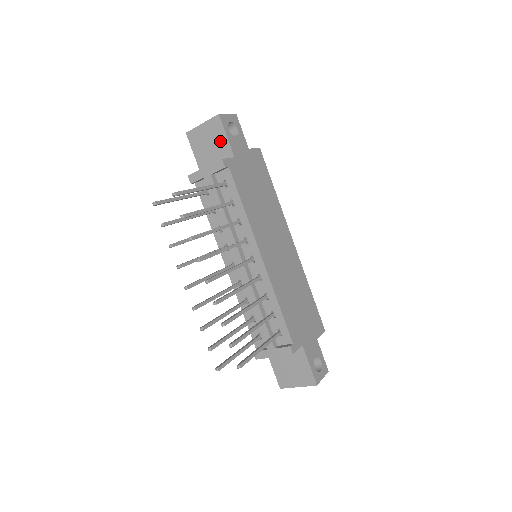
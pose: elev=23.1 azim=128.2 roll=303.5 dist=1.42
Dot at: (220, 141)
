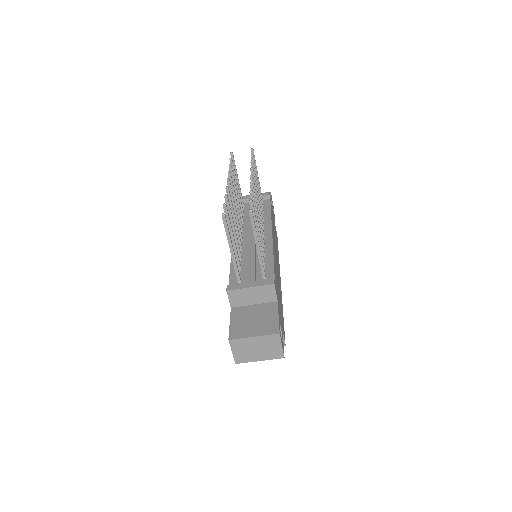
Dot at: occluded
